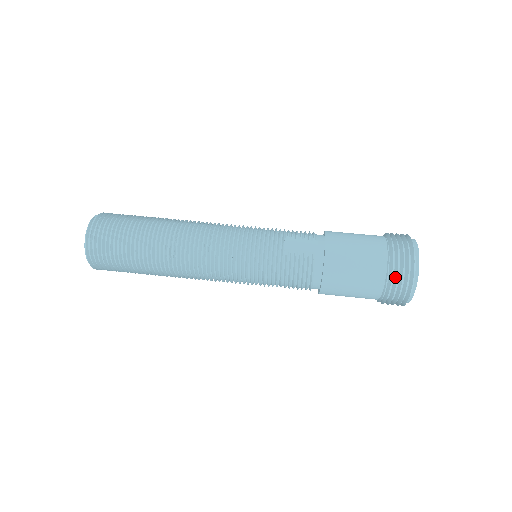
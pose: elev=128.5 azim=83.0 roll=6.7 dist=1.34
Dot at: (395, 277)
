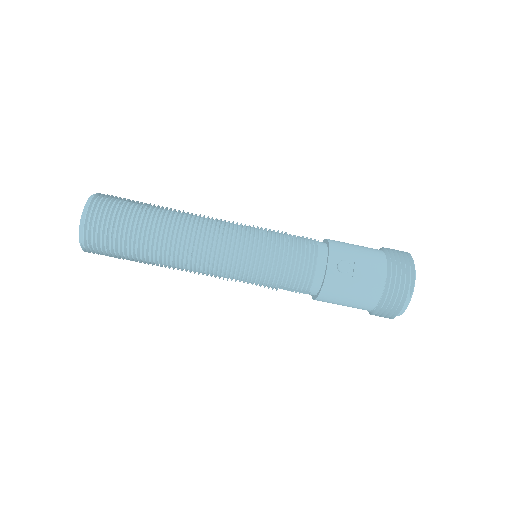
Dot at: occluded
